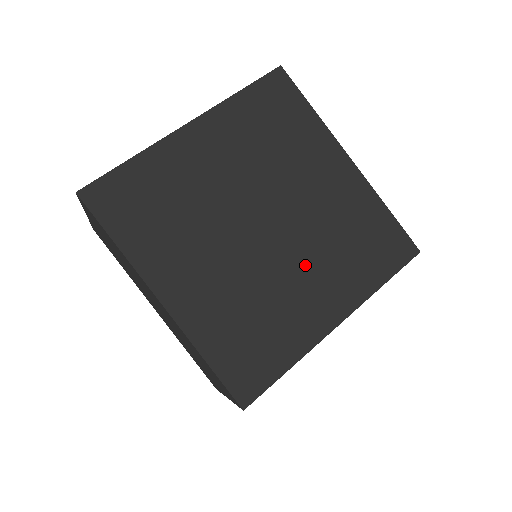
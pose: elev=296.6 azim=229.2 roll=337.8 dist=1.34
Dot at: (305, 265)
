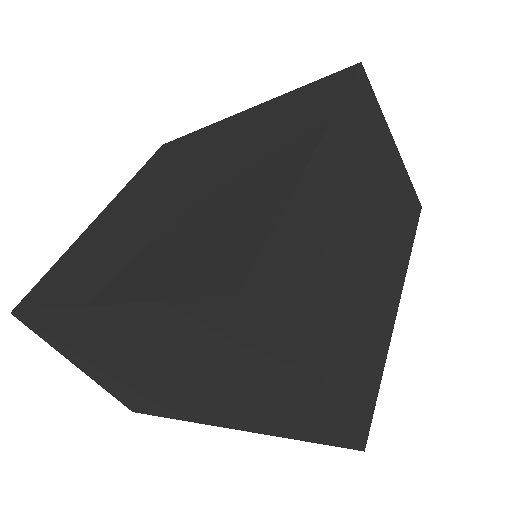
Dot at: (242, 165)
